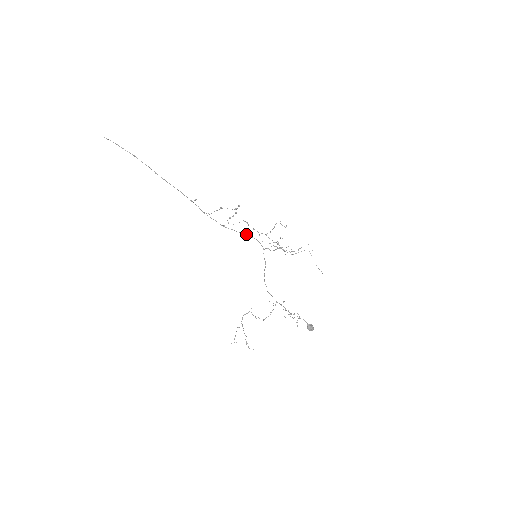
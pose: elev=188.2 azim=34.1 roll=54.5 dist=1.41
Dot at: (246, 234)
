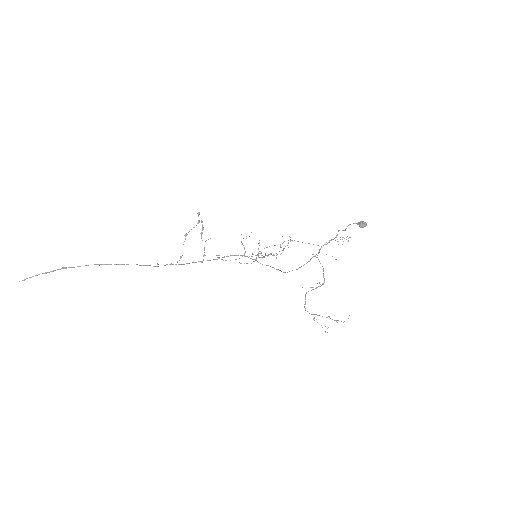
Dot at: occluded
